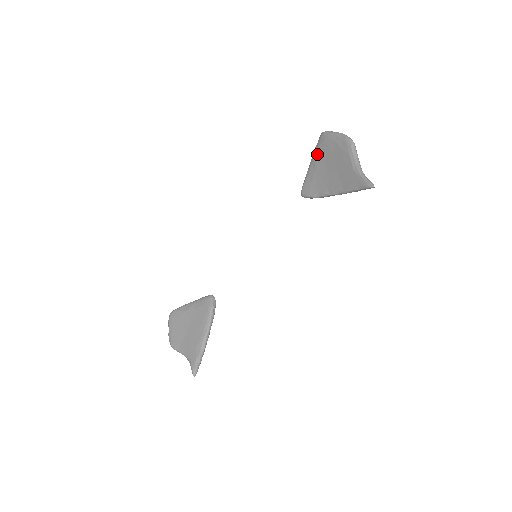
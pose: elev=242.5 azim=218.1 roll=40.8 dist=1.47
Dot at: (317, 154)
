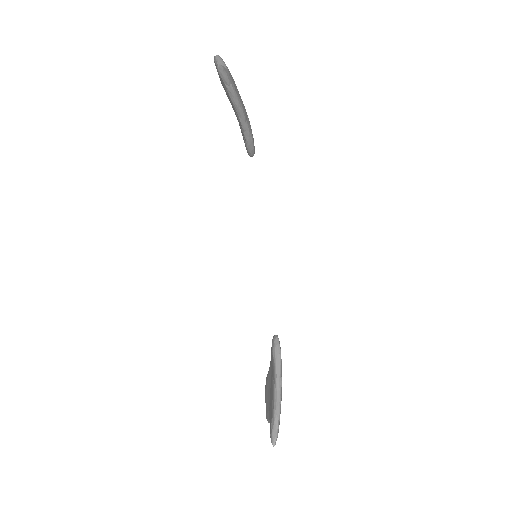
Dot at: occluded
